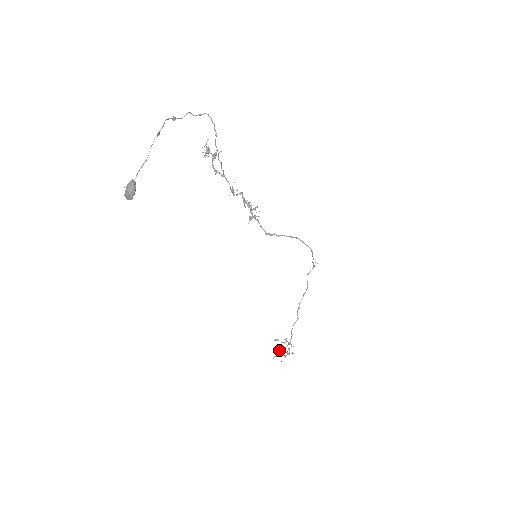
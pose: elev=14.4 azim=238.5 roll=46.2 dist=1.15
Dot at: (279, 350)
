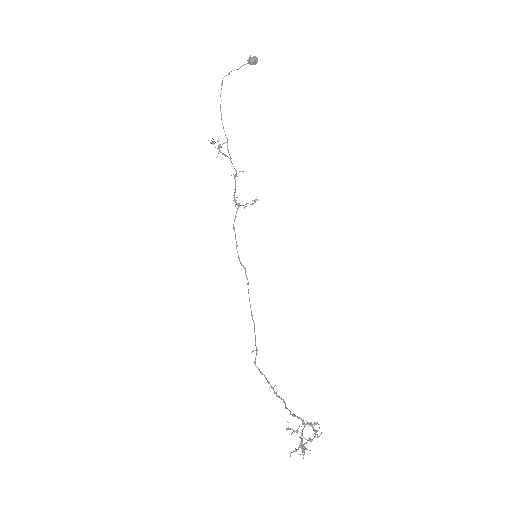
Dot at: (302, 438)
